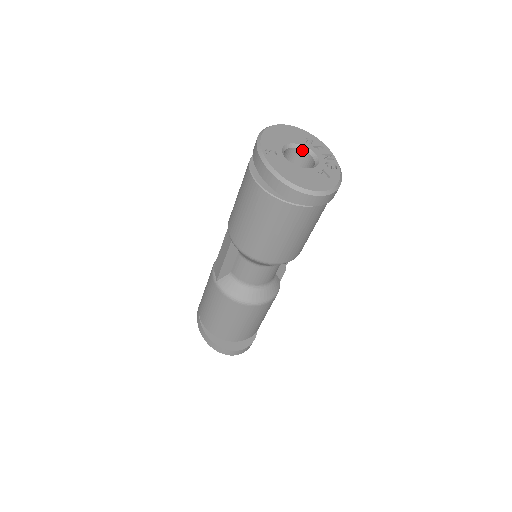
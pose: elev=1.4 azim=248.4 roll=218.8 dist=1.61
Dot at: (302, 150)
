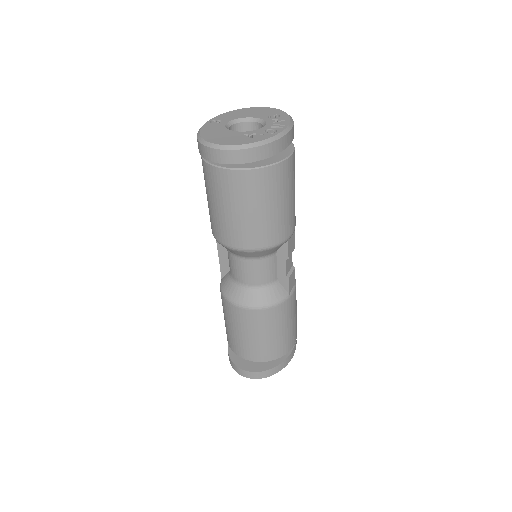
Dot at: (259, 123)
